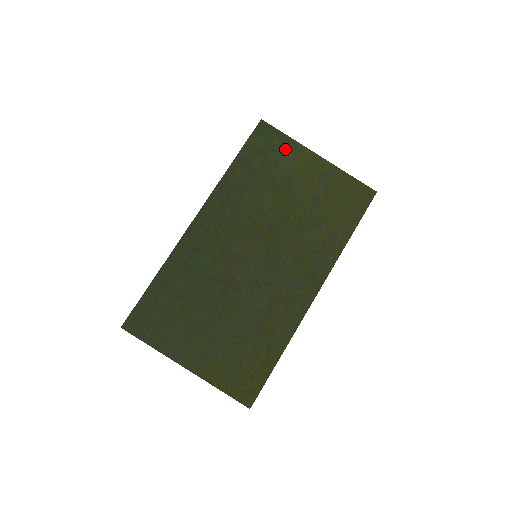
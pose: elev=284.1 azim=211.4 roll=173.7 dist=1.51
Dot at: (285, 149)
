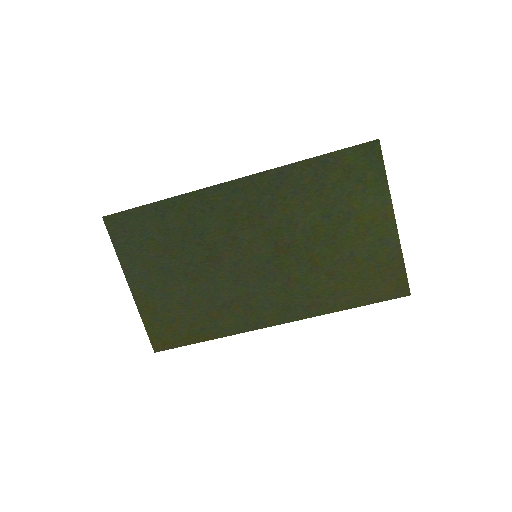
Dot at: (371, 188)
